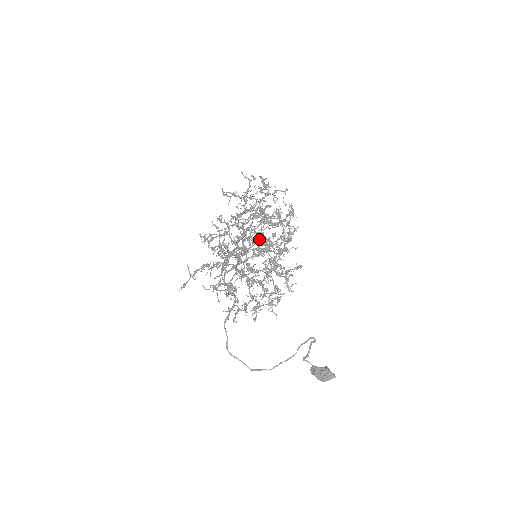
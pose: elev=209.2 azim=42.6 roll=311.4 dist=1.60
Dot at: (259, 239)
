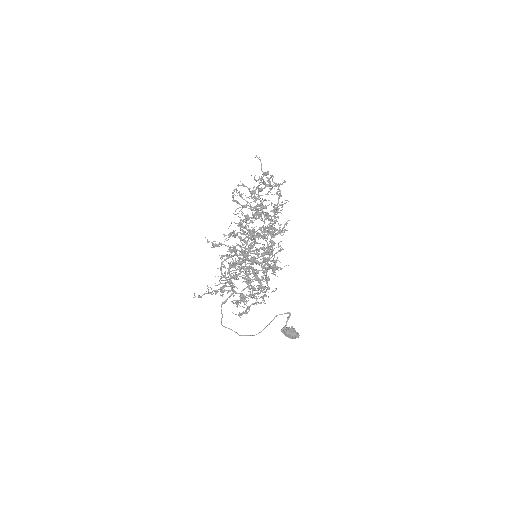
Dot at: (269, 255)
